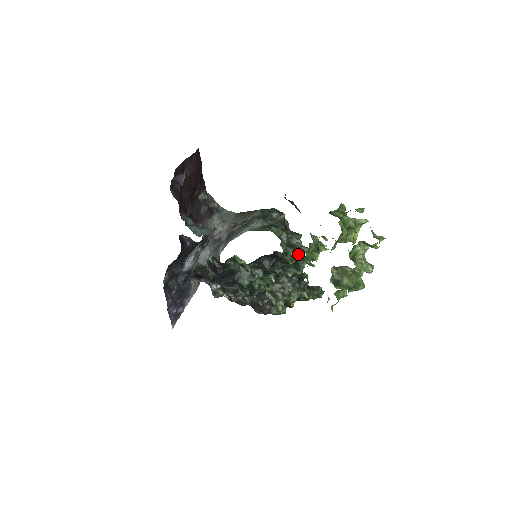
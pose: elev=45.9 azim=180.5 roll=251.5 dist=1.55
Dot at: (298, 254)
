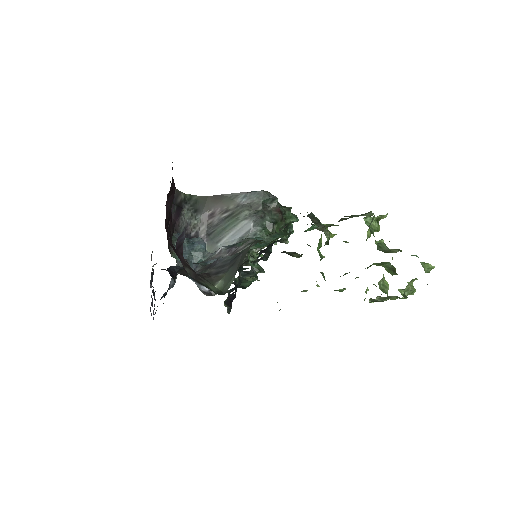
Dot at: occluded
